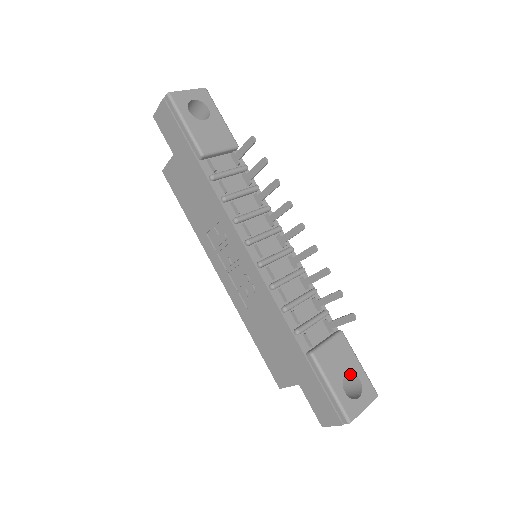
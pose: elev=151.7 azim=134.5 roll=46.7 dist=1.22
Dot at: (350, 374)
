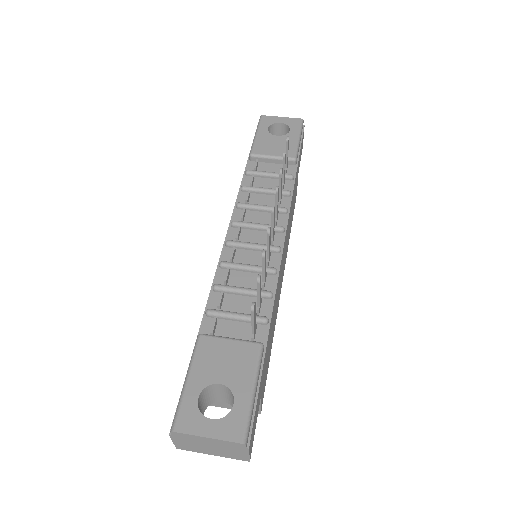
Dot at: (232, 394)
